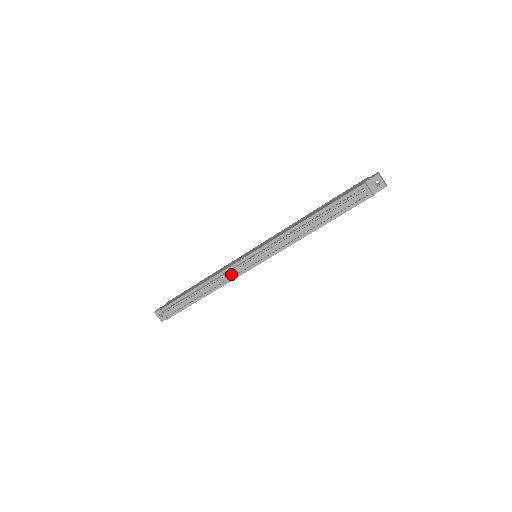
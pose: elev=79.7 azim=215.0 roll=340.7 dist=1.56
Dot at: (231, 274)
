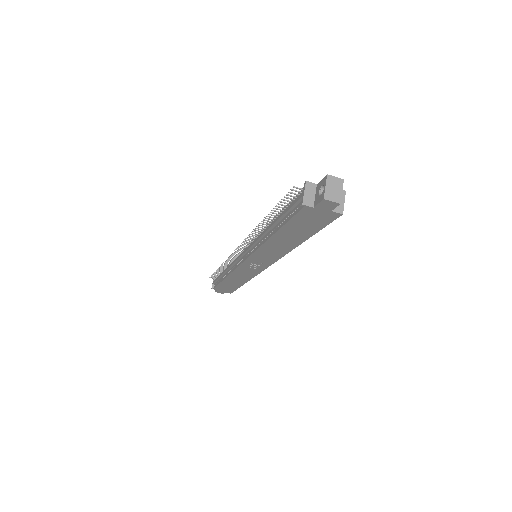
Dot at: (234, 262)
